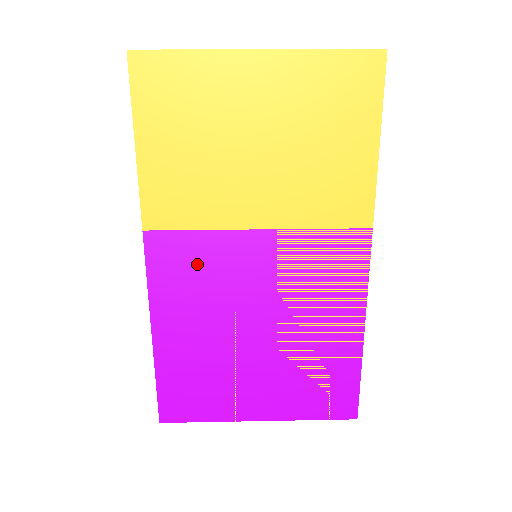
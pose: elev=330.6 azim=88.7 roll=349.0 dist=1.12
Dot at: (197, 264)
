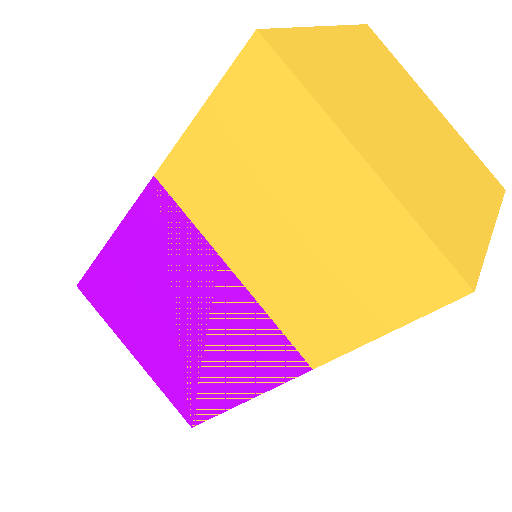
Dot at: (172, 239)
